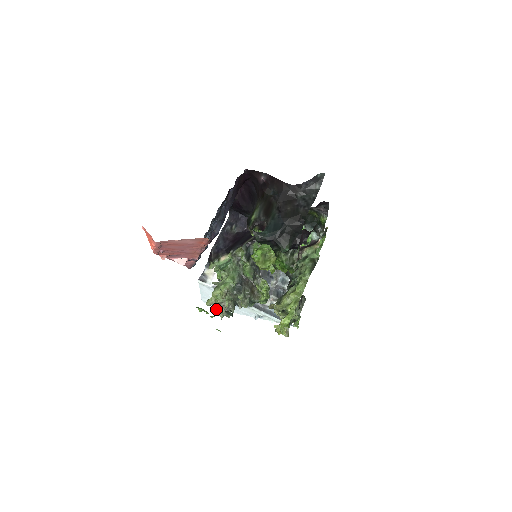
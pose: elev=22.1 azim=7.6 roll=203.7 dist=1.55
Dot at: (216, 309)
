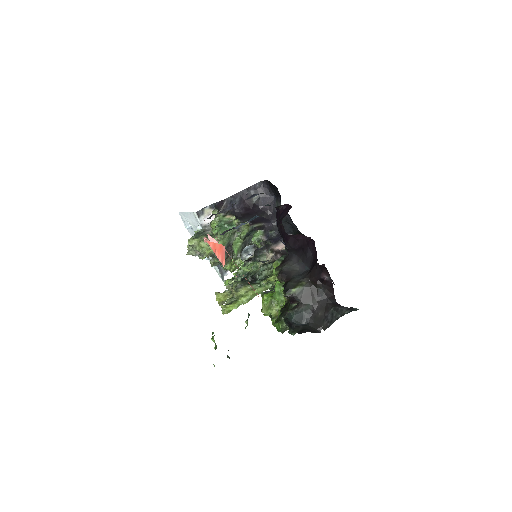
Dot at: (191, 248)
